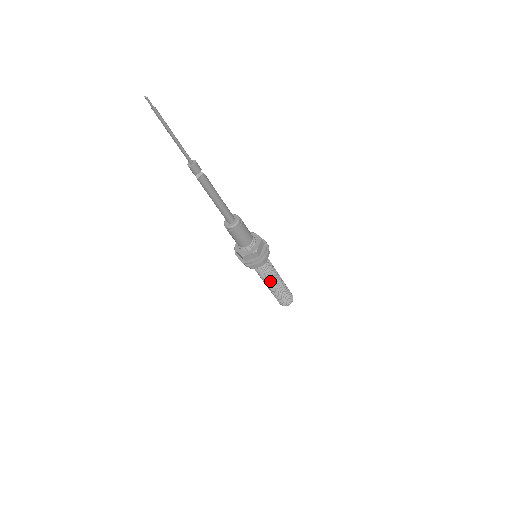
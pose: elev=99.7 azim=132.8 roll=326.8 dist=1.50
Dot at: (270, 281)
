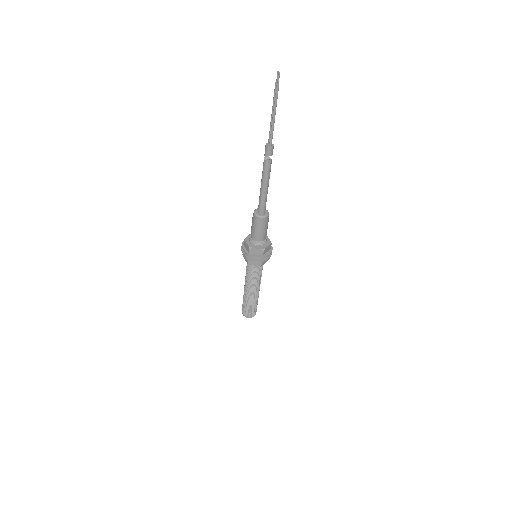
Dot at: (252, 285)
